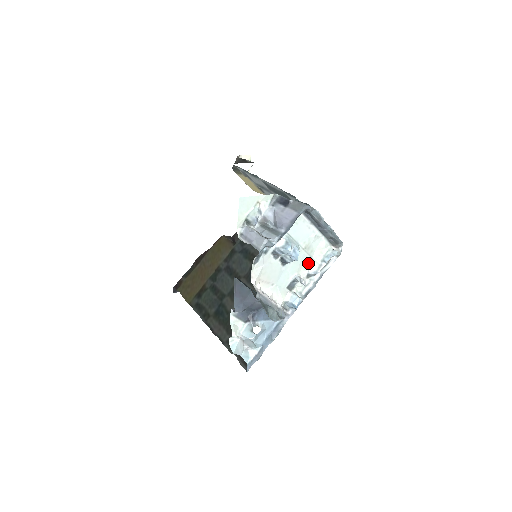
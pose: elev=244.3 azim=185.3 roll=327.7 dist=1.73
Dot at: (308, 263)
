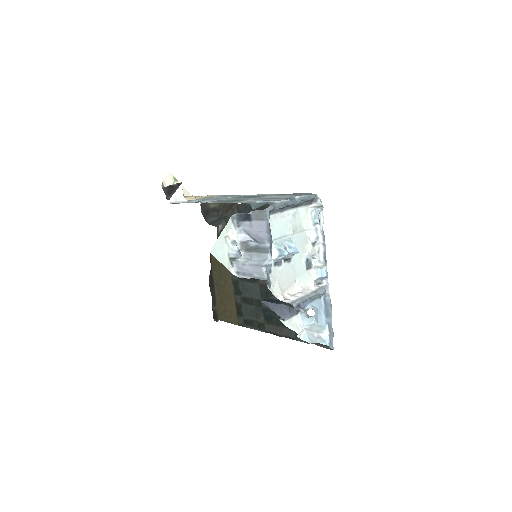
Dot at: (305, 237)
